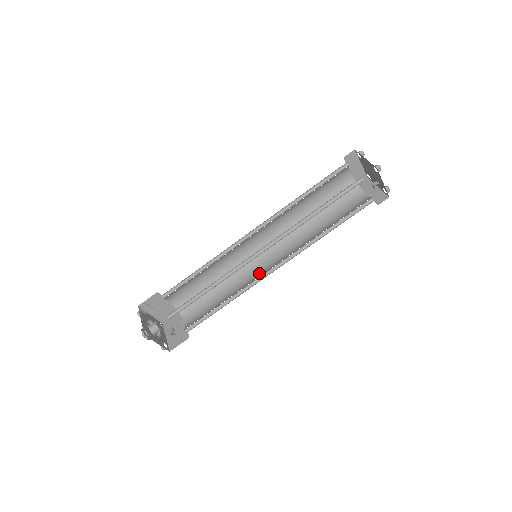
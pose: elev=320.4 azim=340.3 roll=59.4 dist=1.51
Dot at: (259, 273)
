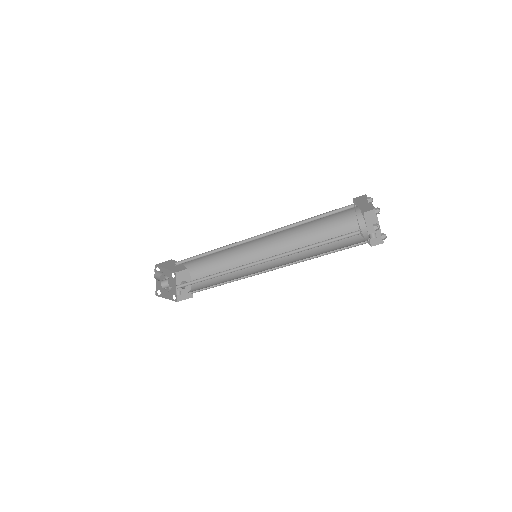
Dot at: (257, 265)
